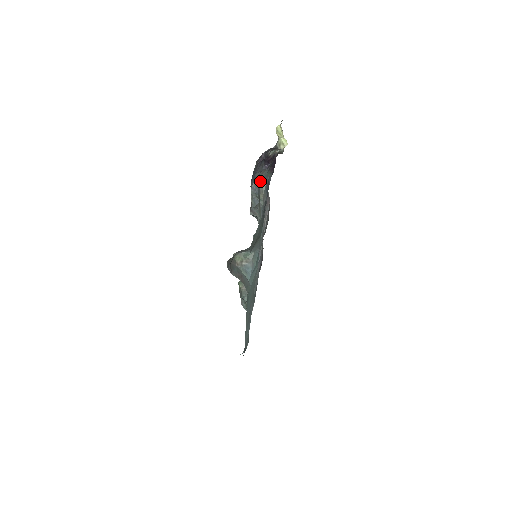
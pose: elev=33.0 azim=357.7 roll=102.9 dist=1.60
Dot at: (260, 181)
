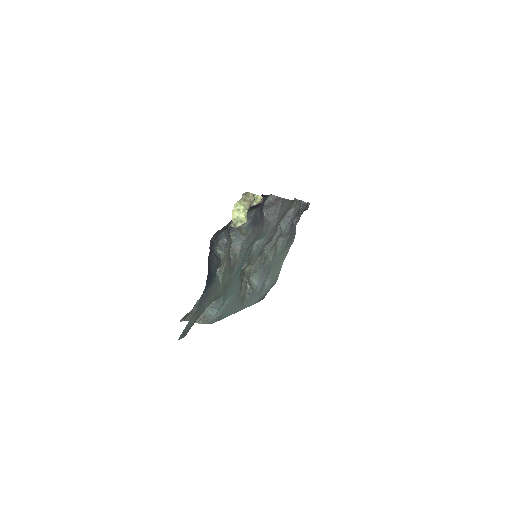
Dot at: occluded
